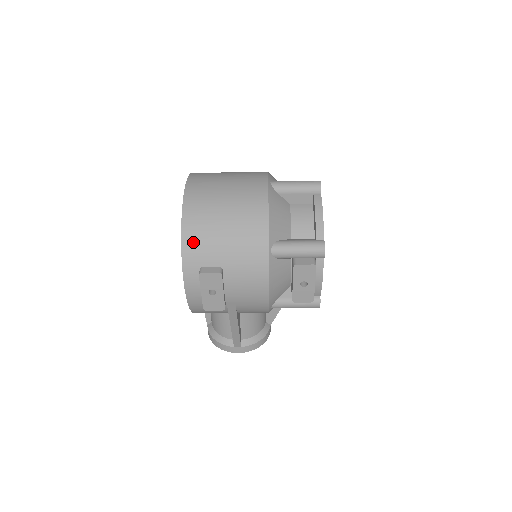
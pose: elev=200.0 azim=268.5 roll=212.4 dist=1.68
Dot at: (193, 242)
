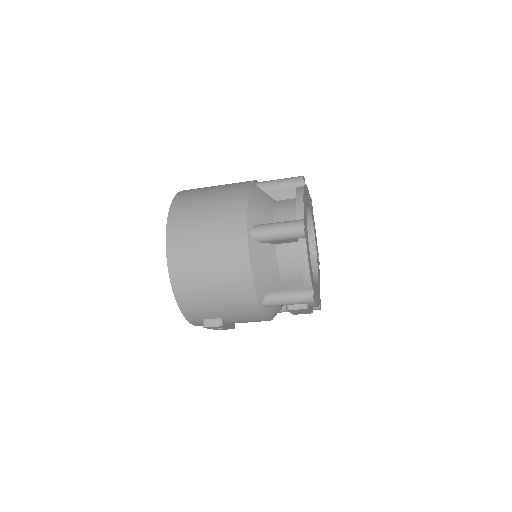
Dot at: (189, 307)
